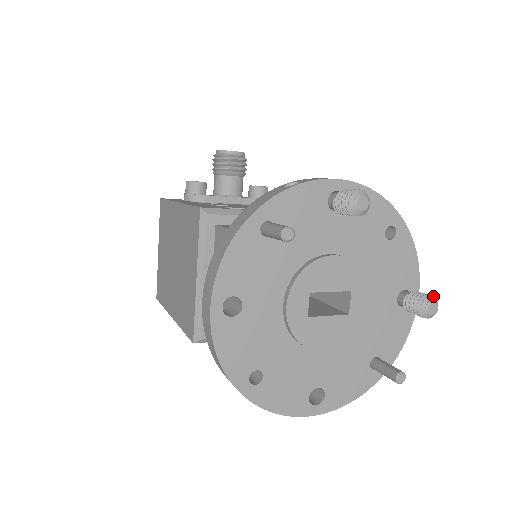
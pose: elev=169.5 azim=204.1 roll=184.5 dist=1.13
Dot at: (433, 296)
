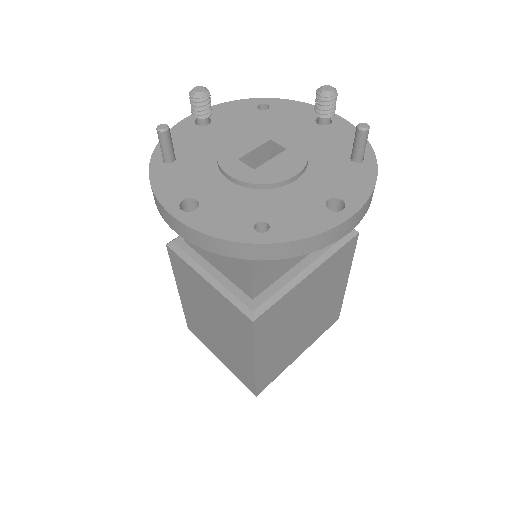
Dot at: occluded
